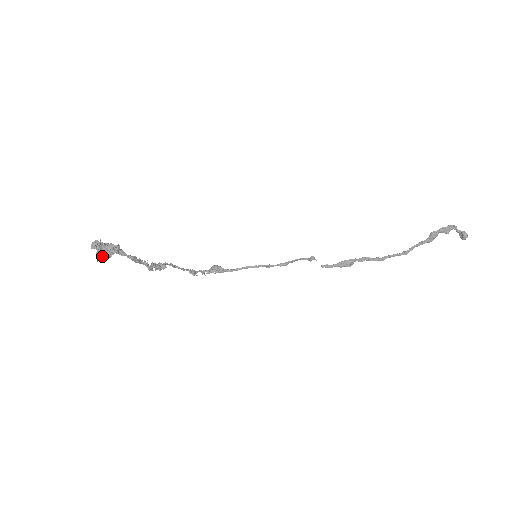
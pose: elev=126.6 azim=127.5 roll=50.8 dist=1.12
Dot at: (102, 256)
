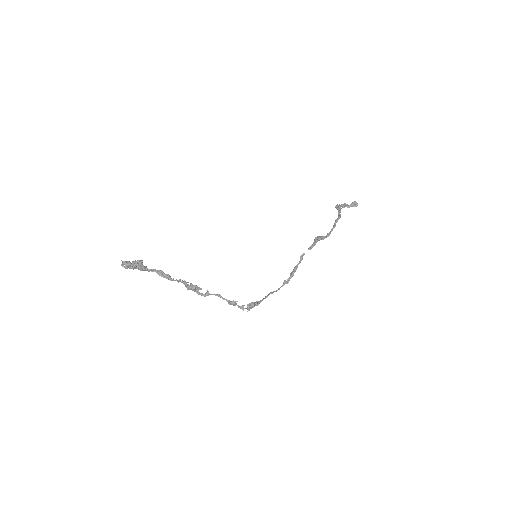
Dot at: (134, 265)
